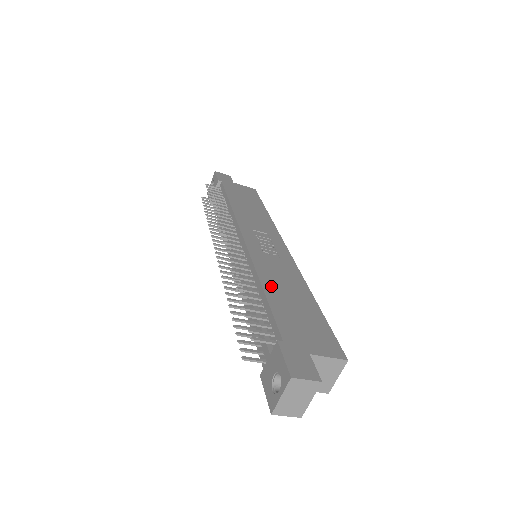
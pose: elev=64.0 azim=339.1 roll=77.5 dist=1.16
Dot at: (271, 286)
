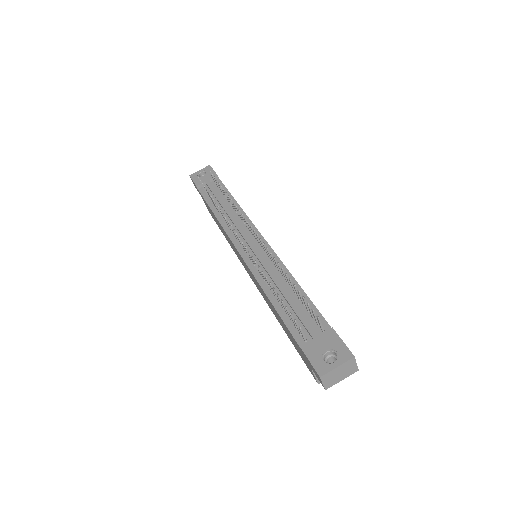
Dot at: occluded
